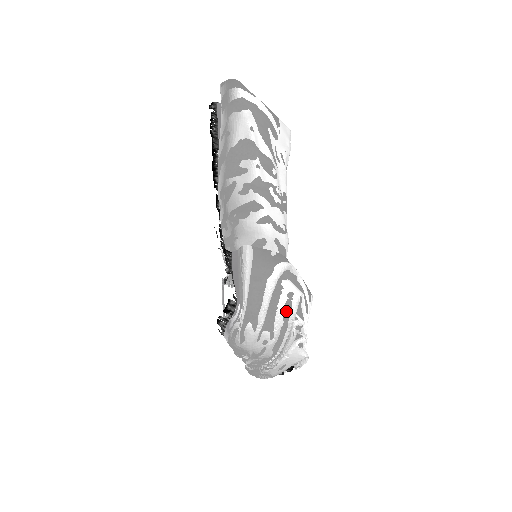
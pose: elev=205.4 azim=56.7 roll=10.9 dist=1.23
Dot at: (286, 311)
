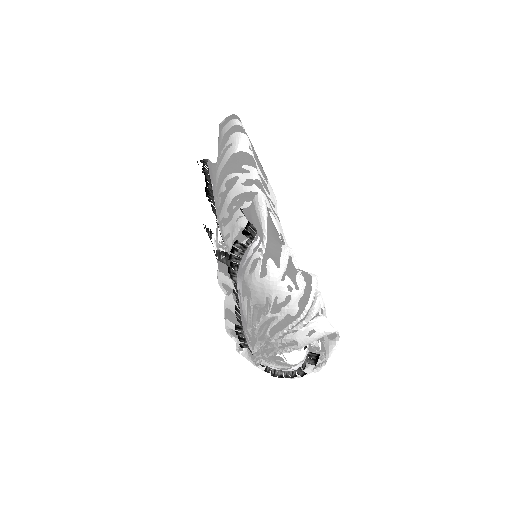
Dot at: (306, 277)
